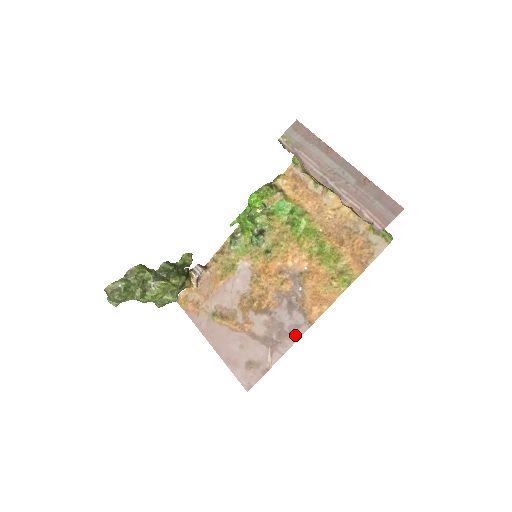
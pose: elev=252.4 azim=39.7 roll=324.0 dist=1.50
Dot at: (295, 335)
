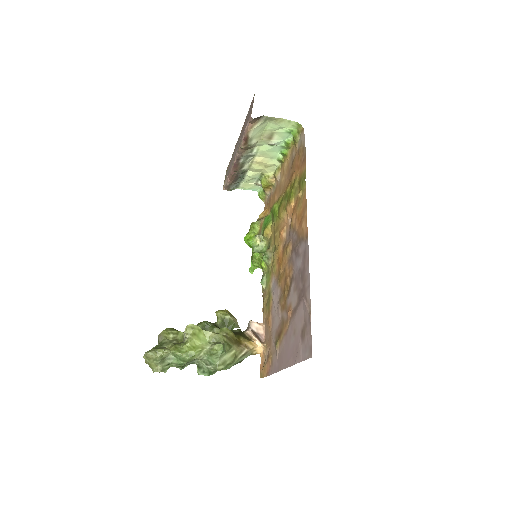
Dot at: (306, 260)
